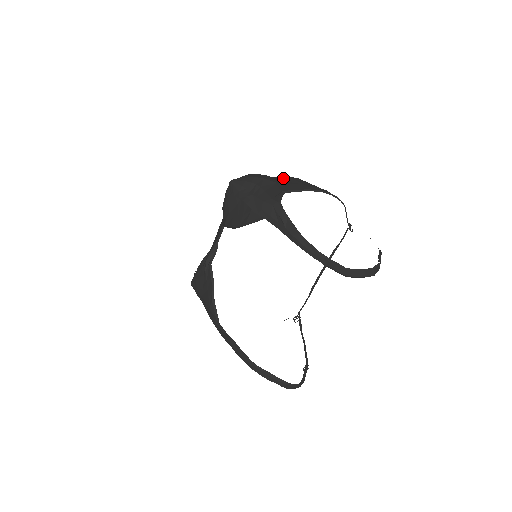
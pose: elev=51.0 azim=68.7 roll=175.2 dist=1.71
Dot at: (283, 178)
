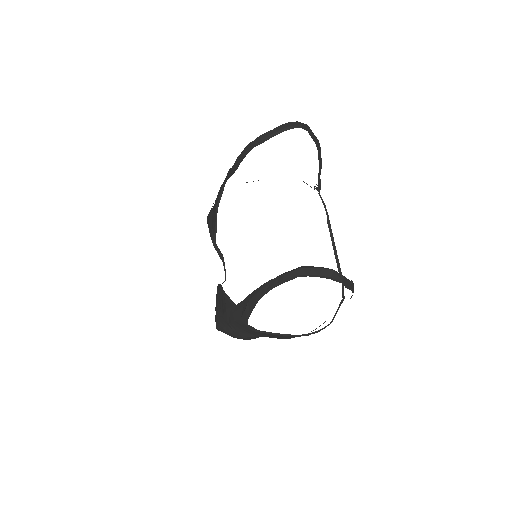
Dot at: occluded
